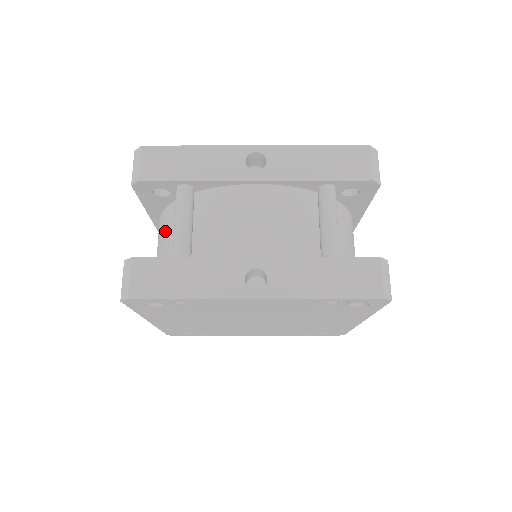
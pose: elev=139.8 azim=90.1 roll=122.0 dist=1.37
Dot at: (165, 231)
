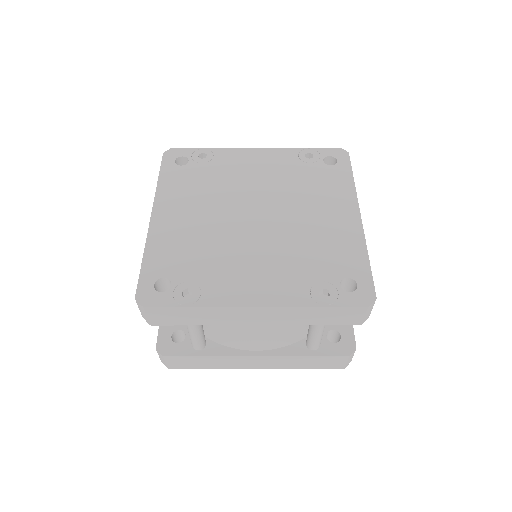
Dot at: occluded
